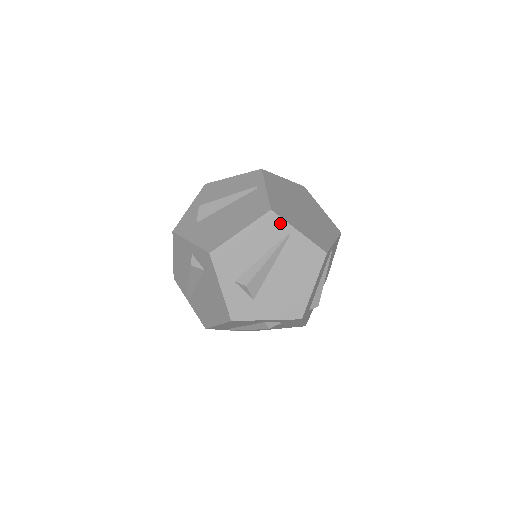
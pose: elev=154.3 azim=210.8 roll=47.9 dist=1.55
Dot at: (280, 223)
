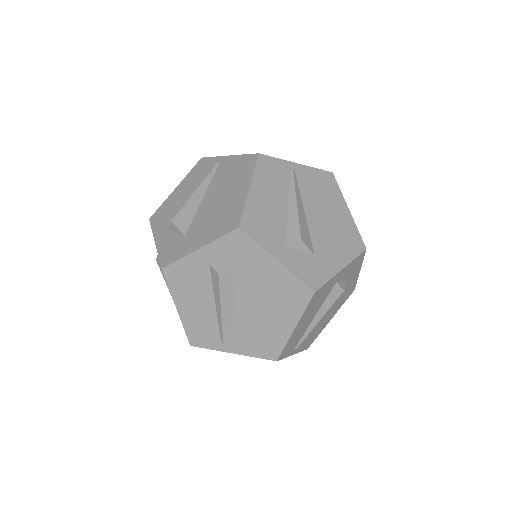
Dot at: (210, 161)
